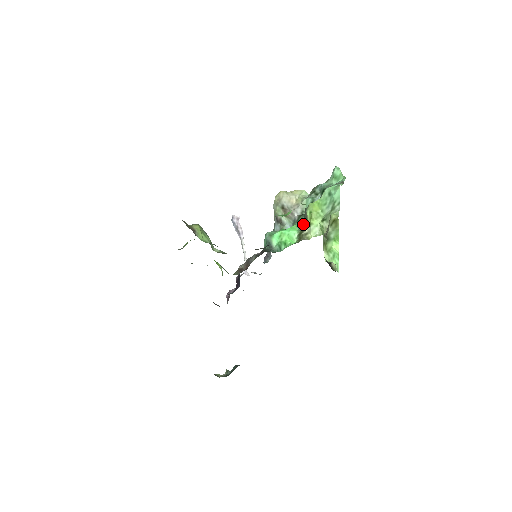
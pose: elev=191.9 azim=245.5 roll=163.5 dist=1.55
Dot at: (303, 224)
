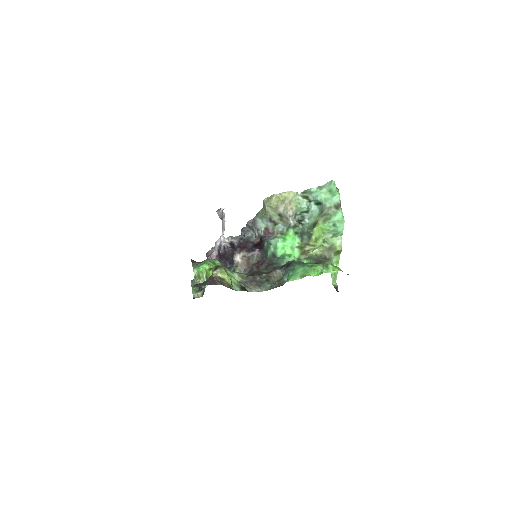
Dot at: (305, 240)
